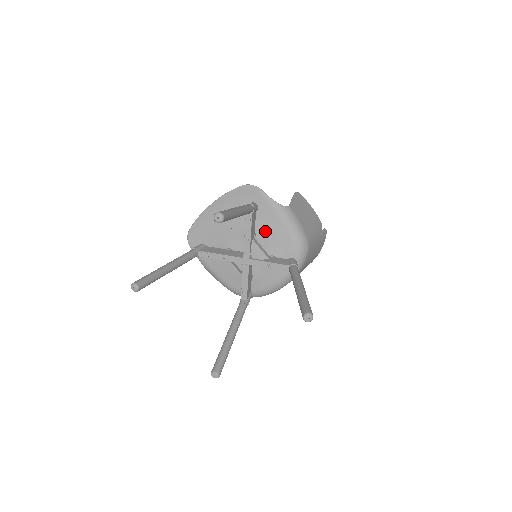
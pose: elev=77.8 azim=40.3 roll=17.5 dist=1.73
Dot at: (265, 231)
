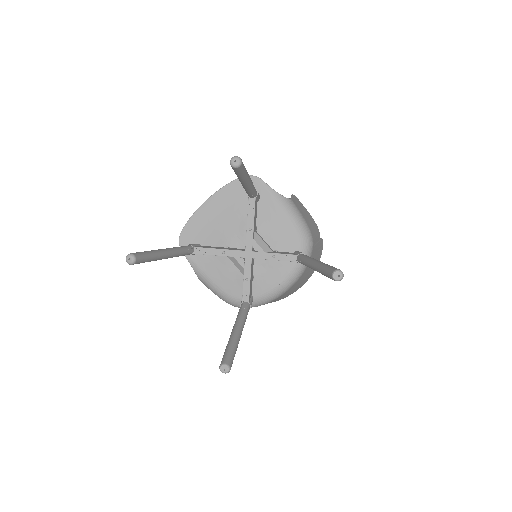
Dot at: (267, 224)
